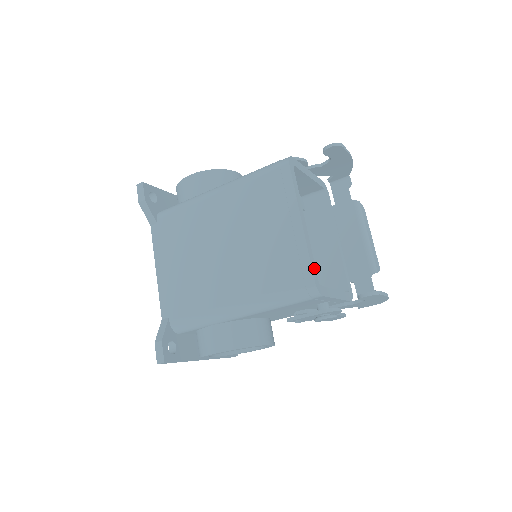
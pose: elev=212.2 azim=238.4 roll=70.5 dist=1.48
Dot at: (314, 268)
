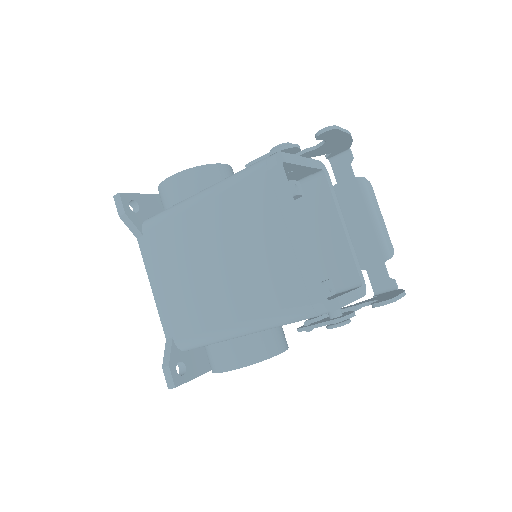
Dot at: (319, 283)
